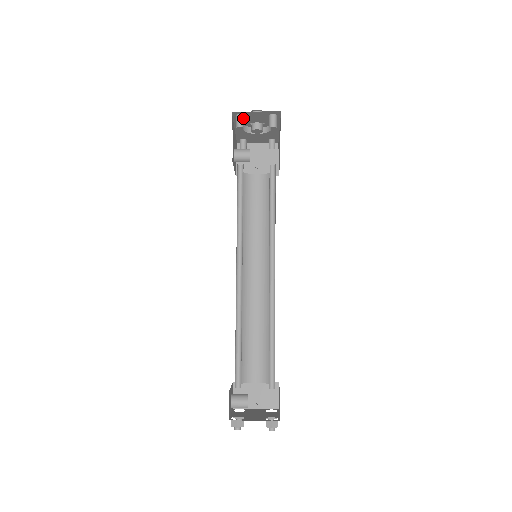
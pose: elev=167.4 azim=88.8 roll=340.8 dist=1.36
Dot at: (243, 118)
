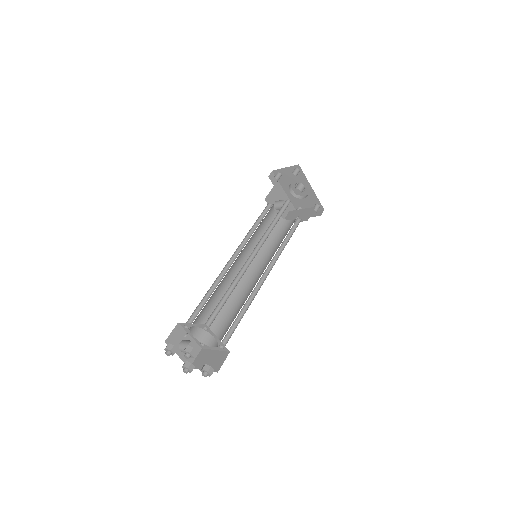
Dot at: (279, 175)
